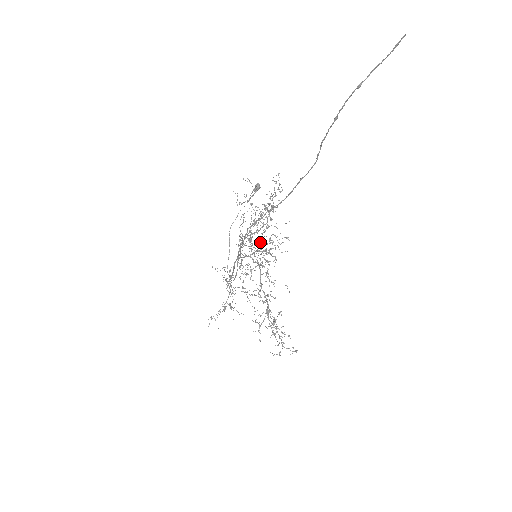
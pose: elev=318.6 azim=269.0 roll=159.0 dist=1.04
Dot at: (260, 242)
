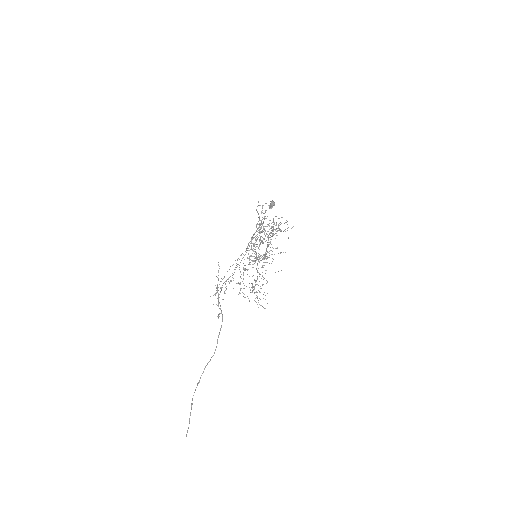
Dot at: occluded
